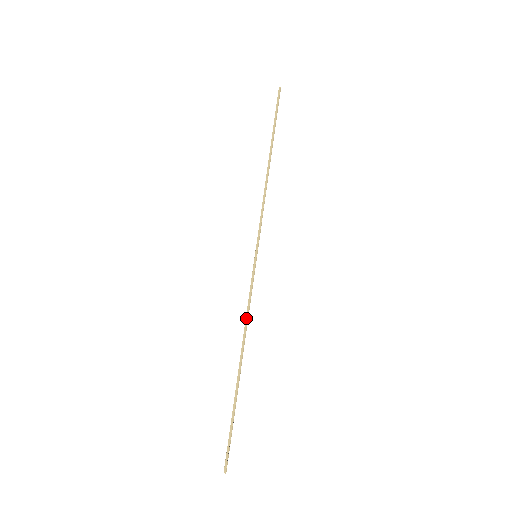
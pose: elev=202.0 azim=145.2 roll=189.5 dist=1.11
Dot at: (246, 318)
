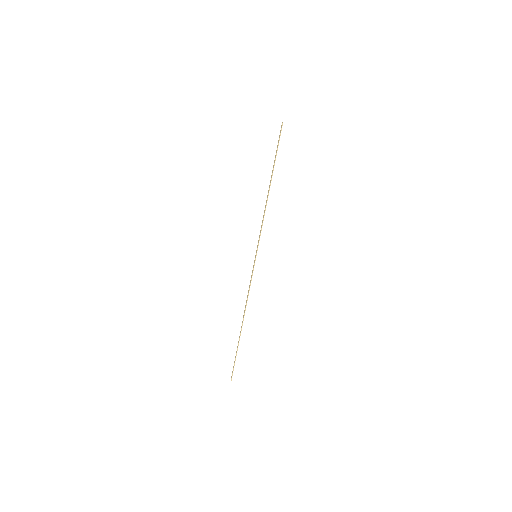
Dot at: (247, 296)
